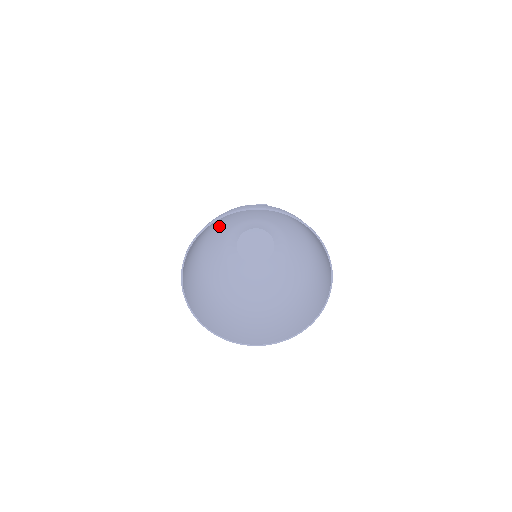
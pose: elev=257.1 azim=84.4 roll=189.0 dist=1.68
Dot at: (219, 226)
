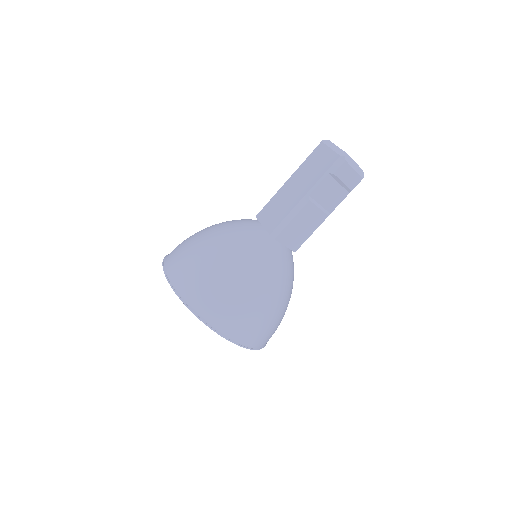
Dot at: (247, 268)
